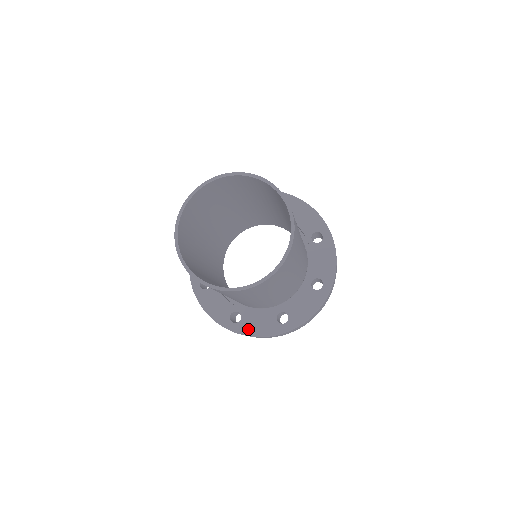
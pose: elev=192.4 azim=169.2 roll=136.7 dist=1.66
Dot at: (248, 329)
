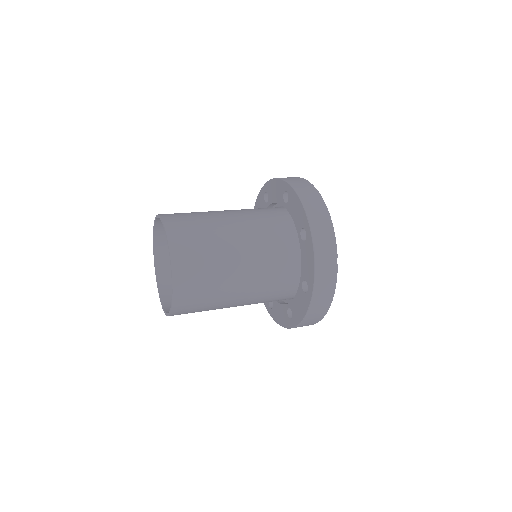
Dot at: occluded
